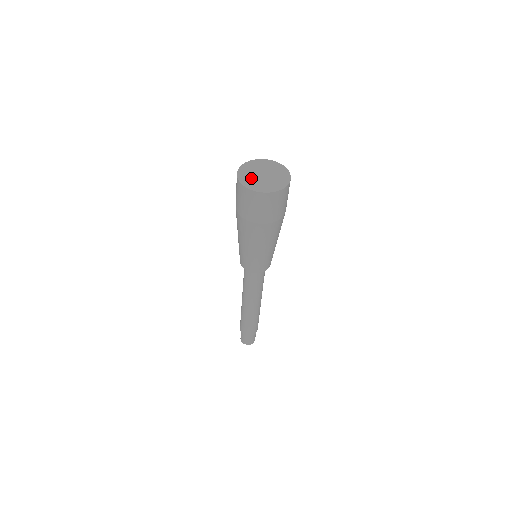
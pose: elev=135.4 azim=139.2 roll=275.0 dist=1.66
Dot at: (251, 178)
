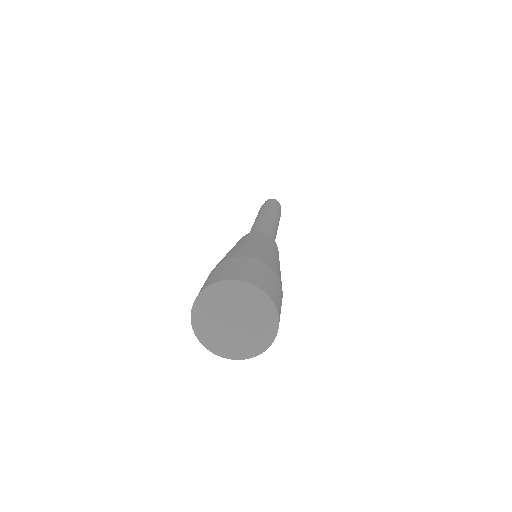
Dot at: (210, 314)
